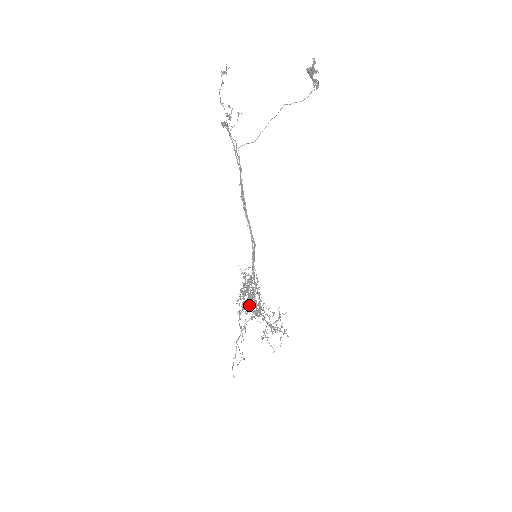
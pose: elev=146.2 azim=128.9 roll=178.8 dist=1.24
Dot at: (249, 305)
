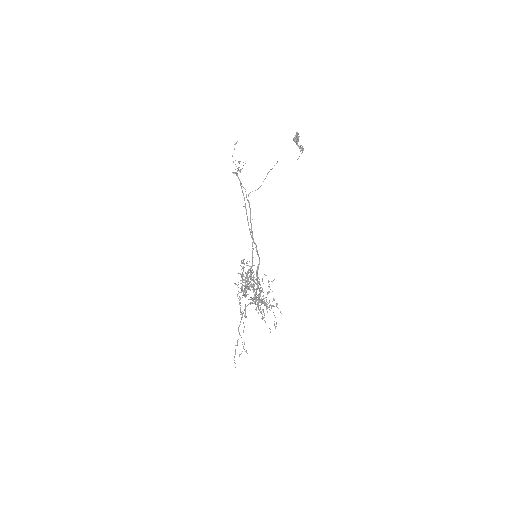
Dot at: occluded
